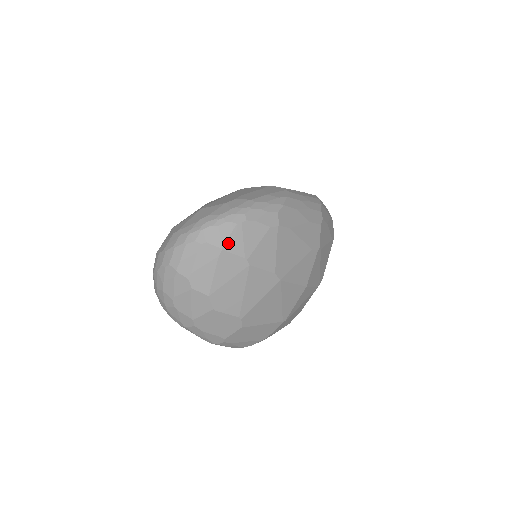
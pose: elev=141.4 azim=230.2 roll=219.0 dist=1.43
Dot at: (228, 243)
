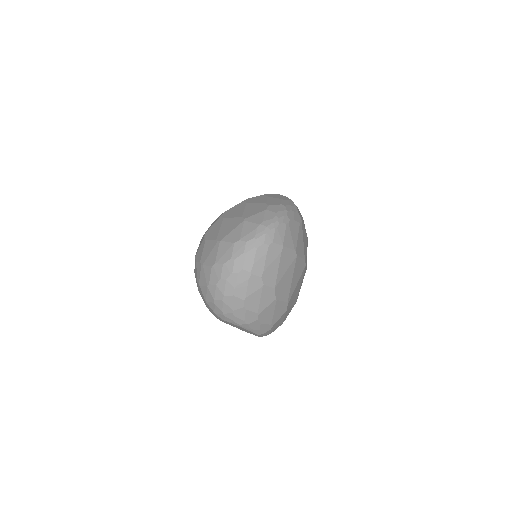
Dot at: (285, 240)
